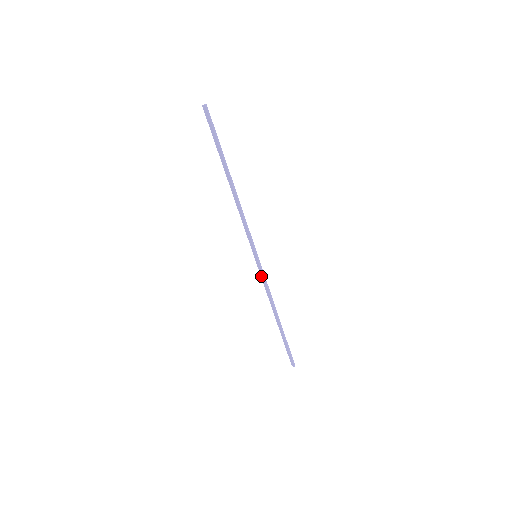
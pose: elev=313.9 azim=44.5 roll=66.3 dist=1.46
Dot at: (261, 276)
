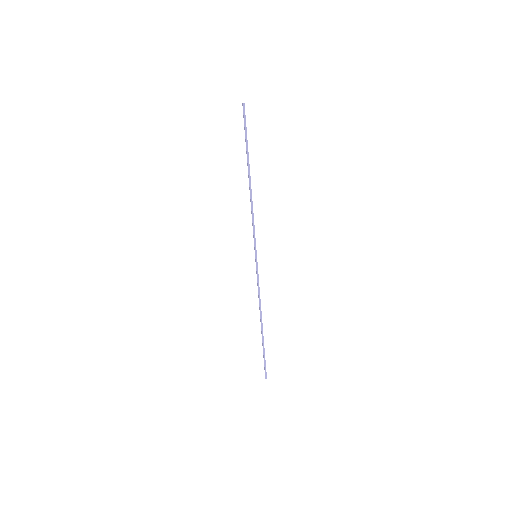
Dot at: (257, 277)
